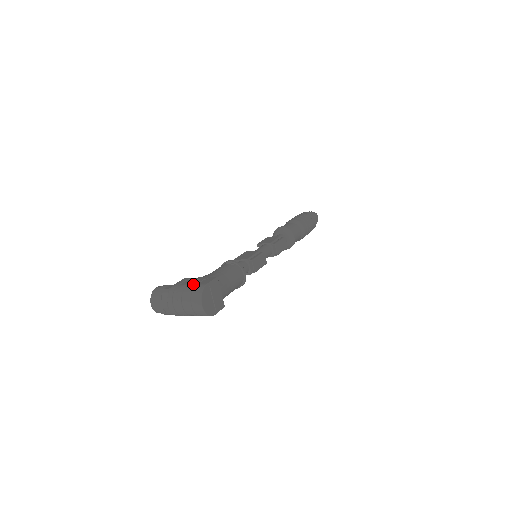
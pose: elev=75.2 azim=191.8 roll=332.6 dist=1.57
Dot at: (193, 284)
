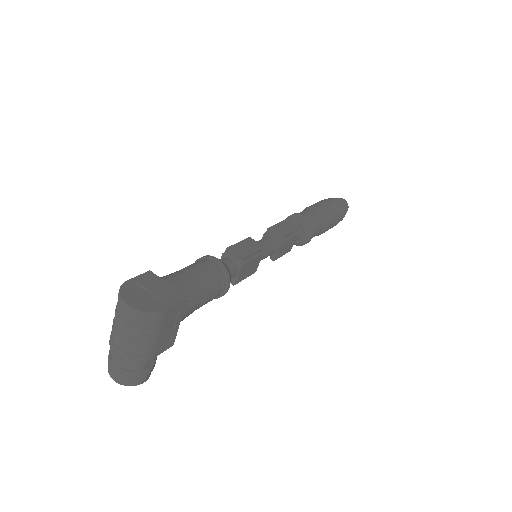
Dot at: occluded
